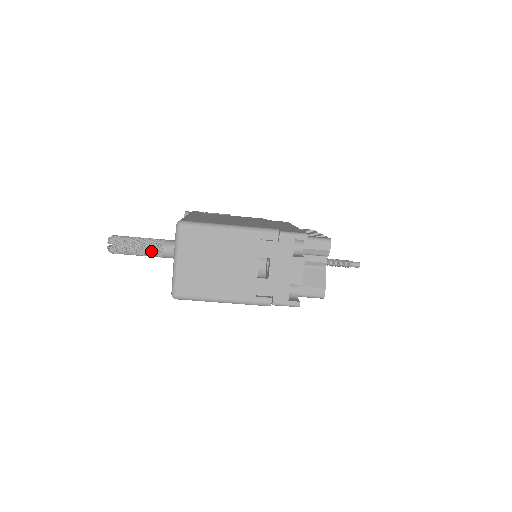
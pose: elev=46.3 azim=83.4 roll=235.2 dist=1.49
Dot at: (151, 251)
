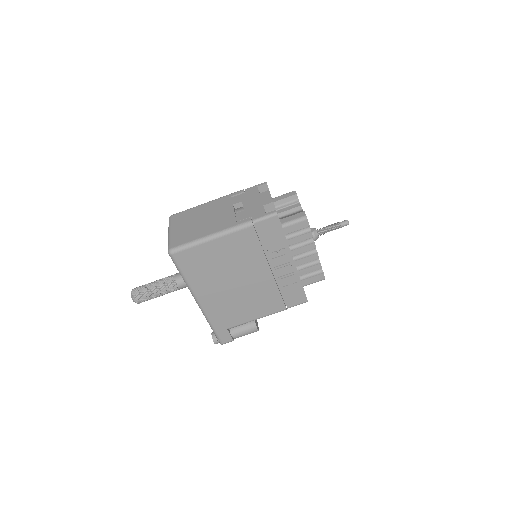
Dot at: (165, 281)
